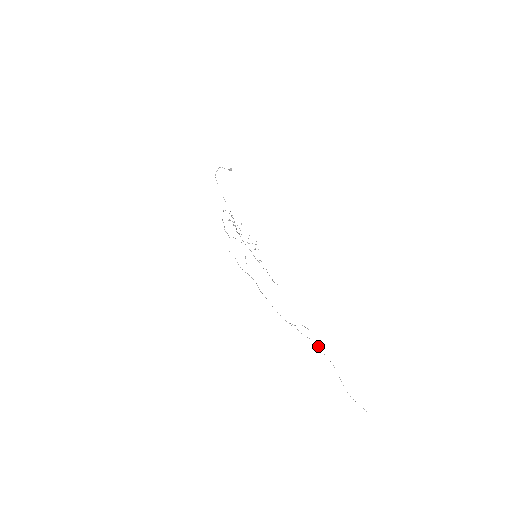
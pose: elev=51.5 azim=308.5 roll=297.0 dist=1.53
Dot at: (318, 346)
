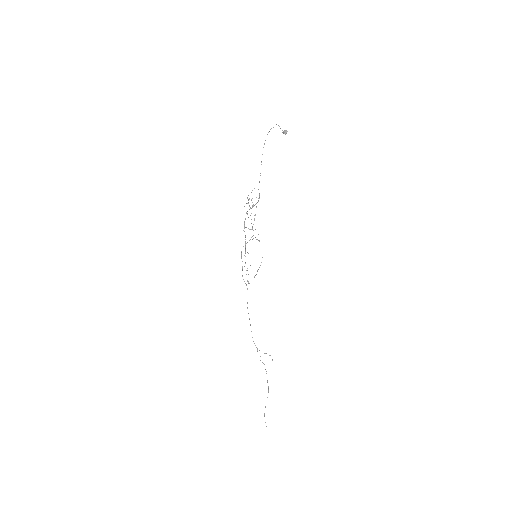
Dot at: occluded
